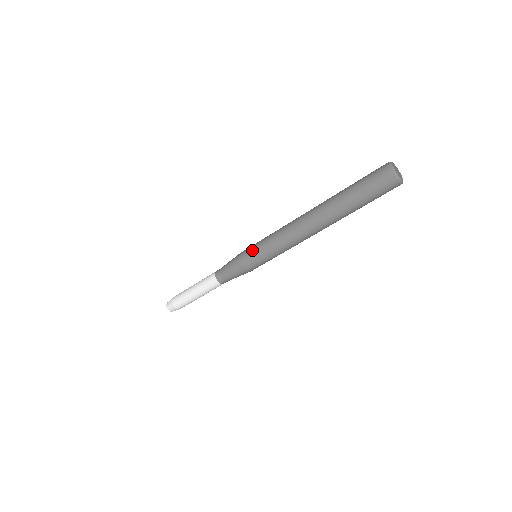
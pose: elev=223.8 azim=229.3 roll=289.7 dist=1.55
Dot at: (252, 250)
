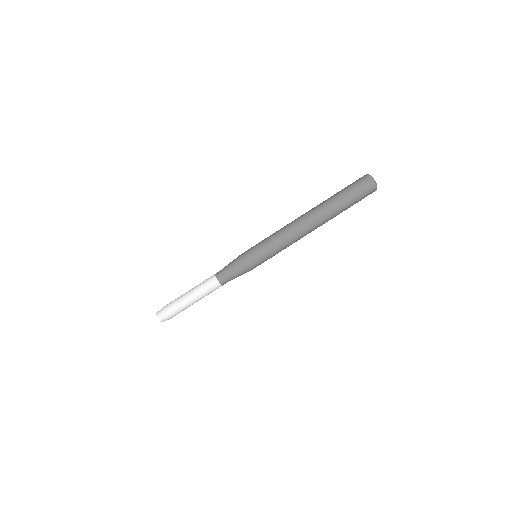
Dot at: occluded
